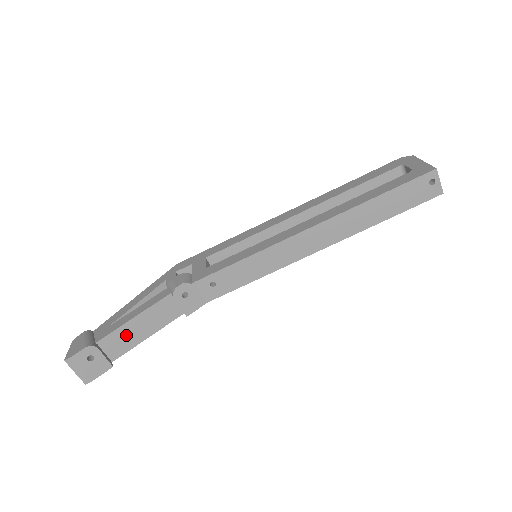
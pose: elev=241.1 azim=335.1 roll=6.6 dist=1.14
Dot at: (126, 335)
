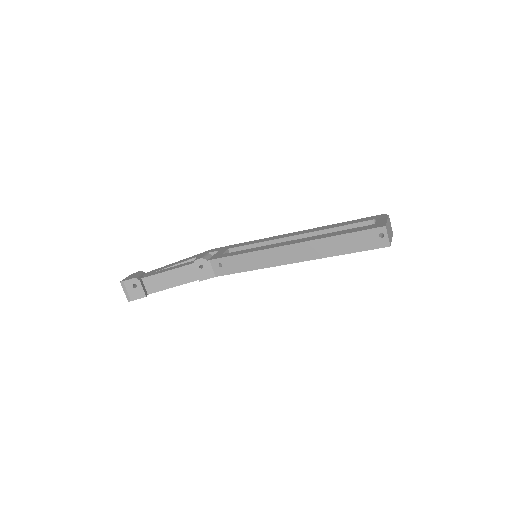
Dot at: (160, 280)
